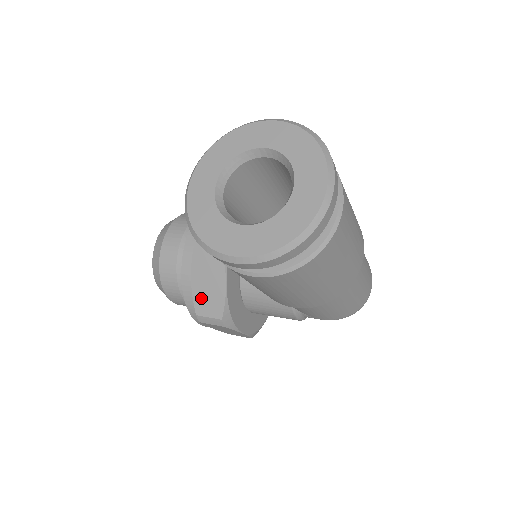
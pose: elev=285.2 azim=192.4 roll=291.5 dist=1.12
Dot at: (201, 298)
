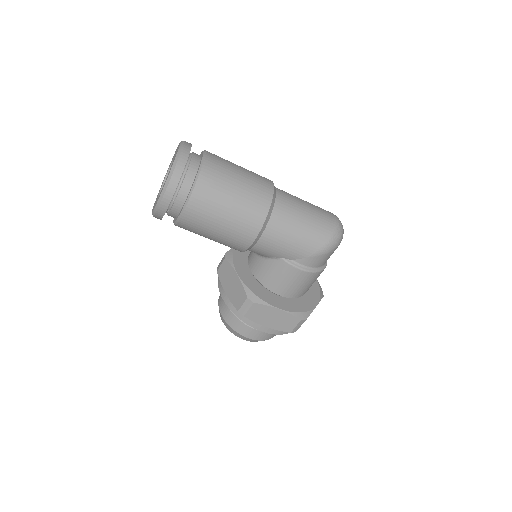
Dot at: (234, 298)
